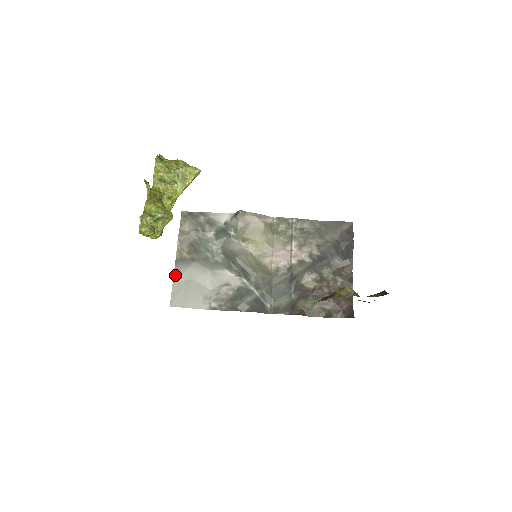
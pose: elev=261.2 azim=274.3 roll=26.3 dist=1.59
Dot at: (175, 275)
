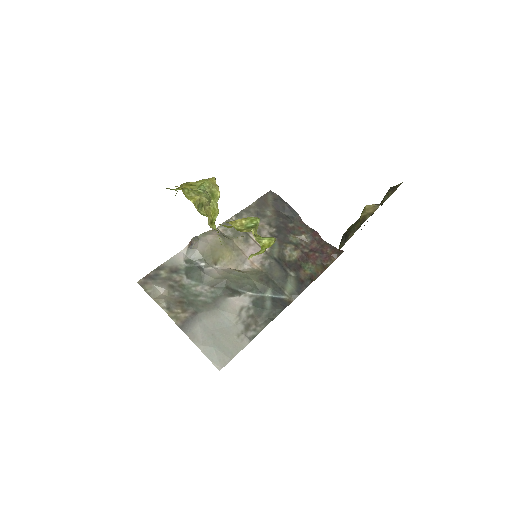
Dot at: (194, 340)
